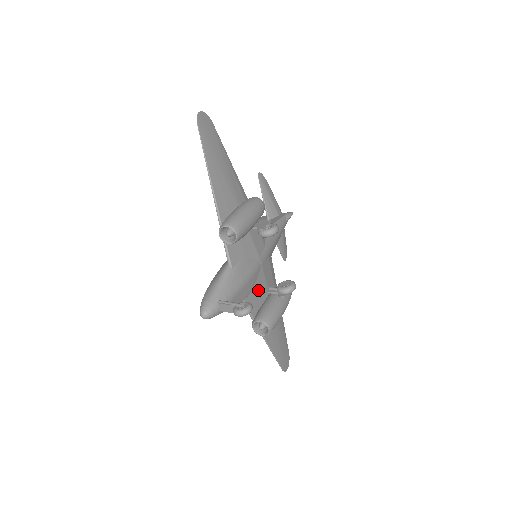
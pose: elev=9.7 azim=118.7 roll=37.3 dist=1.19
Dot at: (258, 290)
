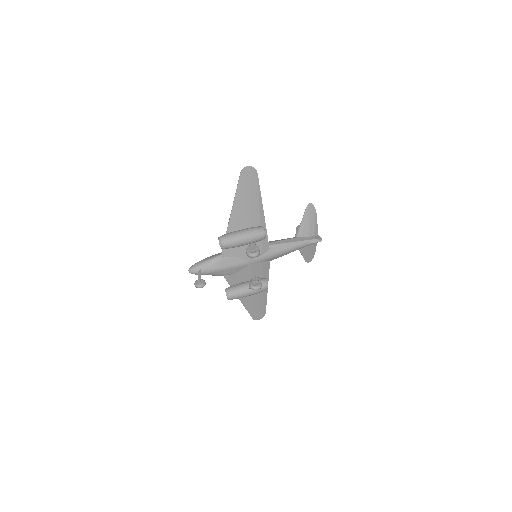
Dot at: (241, 275)
